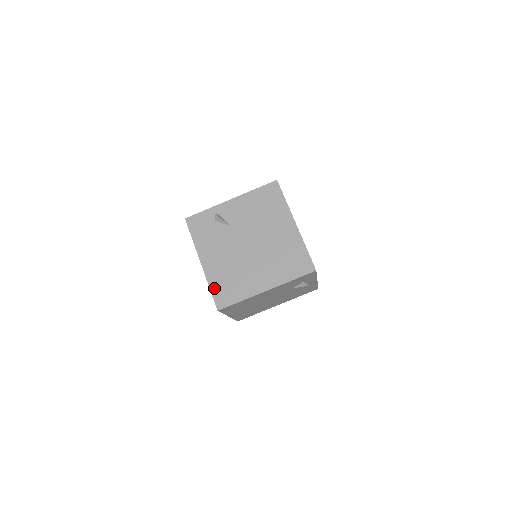
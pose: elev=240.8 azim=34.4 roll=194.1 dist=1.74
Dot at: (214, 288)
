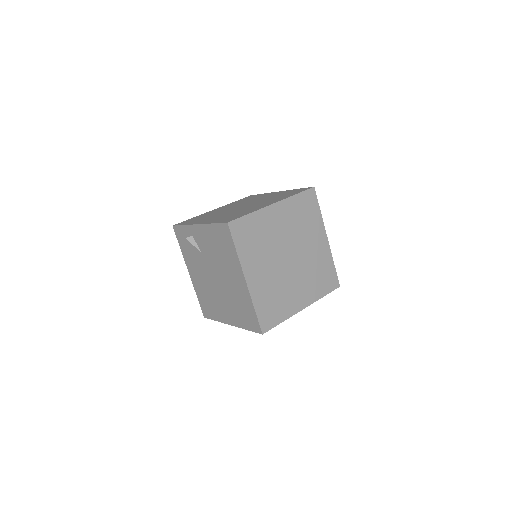
Dot at: (199, 299)
